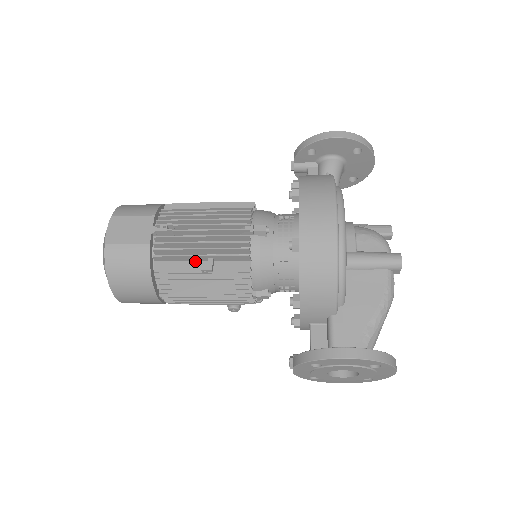
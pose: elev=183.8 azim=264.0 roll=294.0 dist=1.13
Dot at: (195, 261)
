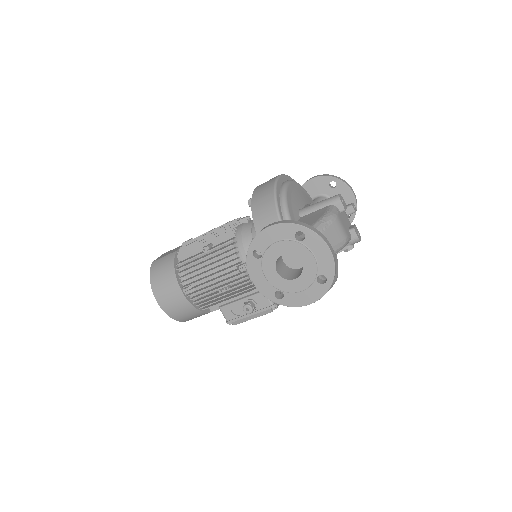
Dot at: (202, 251)
